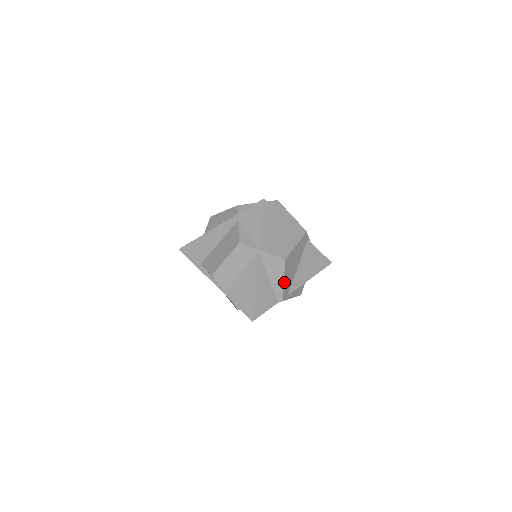
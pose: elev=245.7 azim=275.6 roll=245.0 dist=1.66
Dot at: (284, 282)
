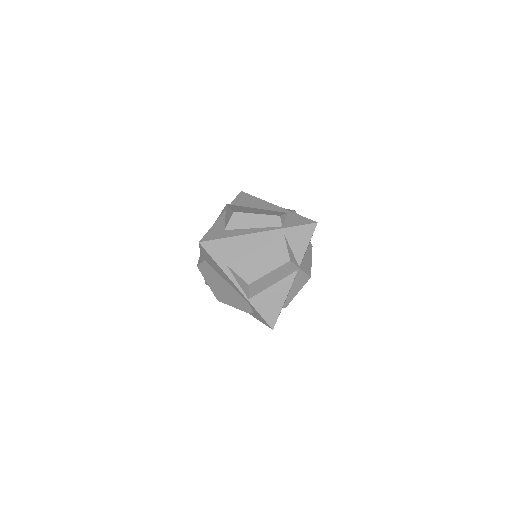
Dot at: (296, 293)
